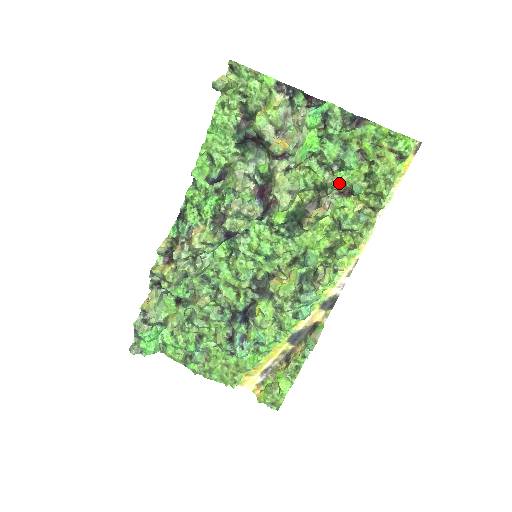
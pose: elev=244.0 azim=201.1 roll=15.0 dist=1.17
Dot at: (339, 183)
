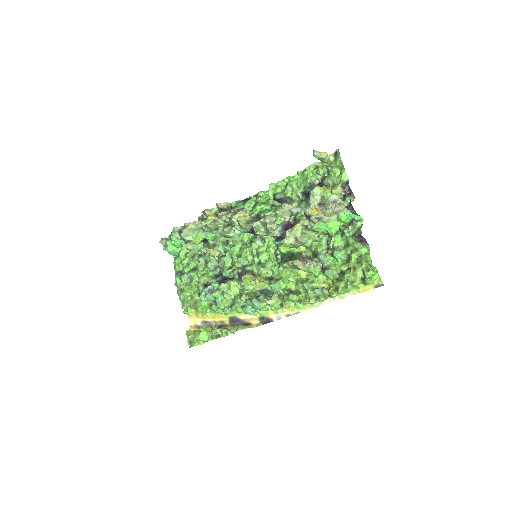
Dot at: (324, 261)
